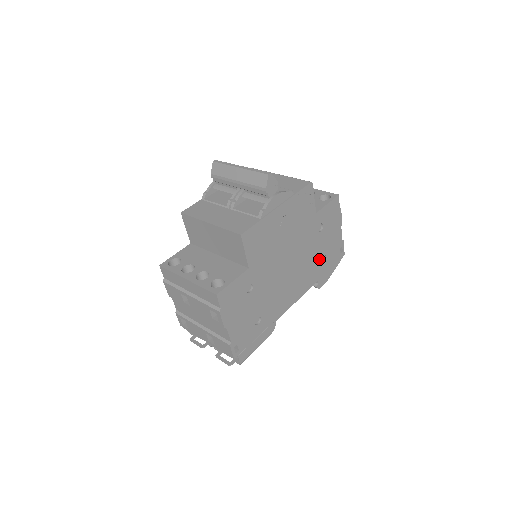
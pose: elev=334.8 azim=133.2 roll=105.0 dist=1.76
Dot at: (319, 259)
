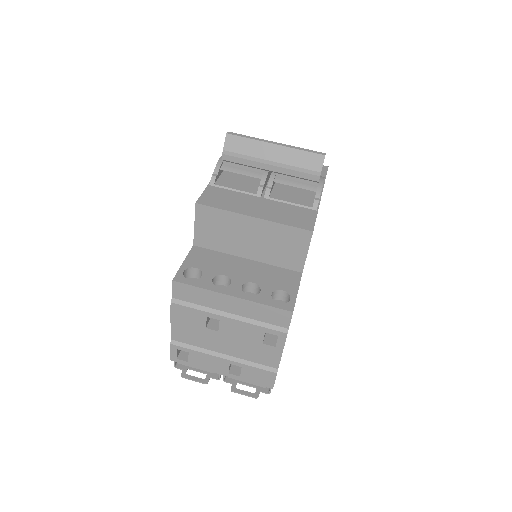
Dot at: occluded
